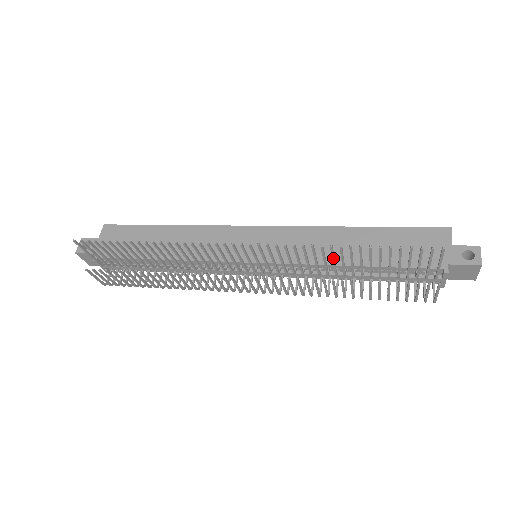
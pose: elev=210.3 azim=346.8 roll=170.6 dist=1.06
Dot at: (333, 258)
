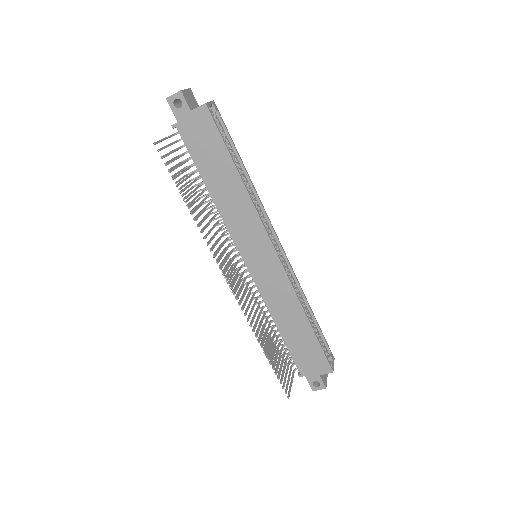
Dot at: (262, 333)
